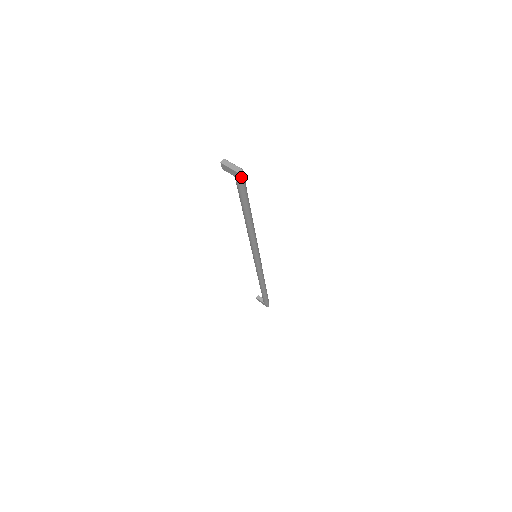
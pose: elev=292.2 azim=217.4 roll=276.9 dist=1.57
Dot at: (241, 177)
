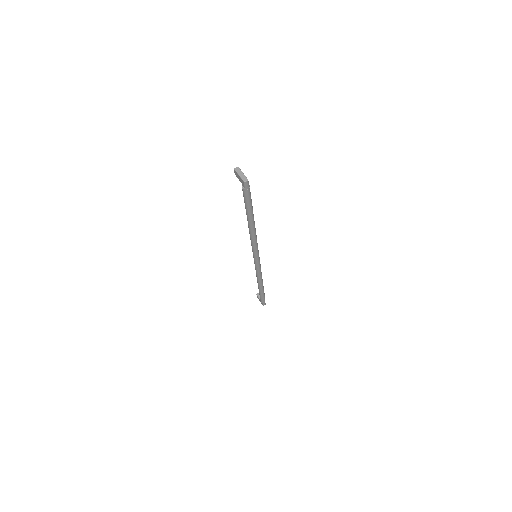
Dot at: (246, 185)
